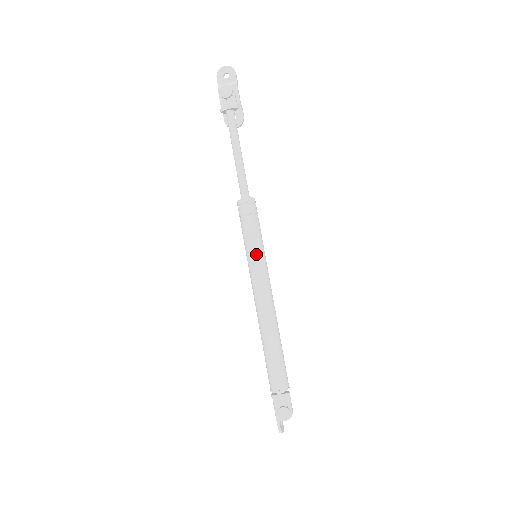
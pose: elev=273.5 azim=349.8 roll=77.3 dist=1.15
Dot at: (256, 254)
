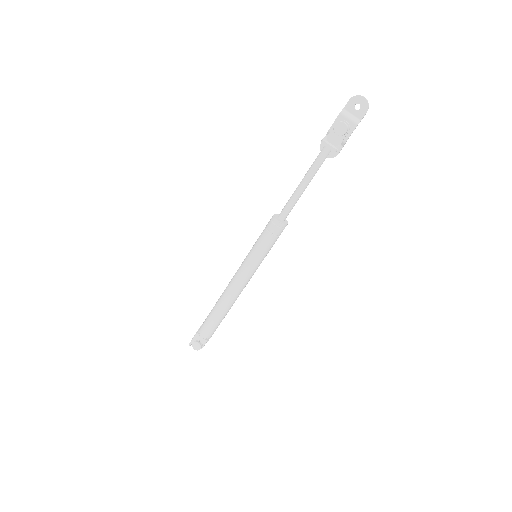
Dot at: (255, 261)
